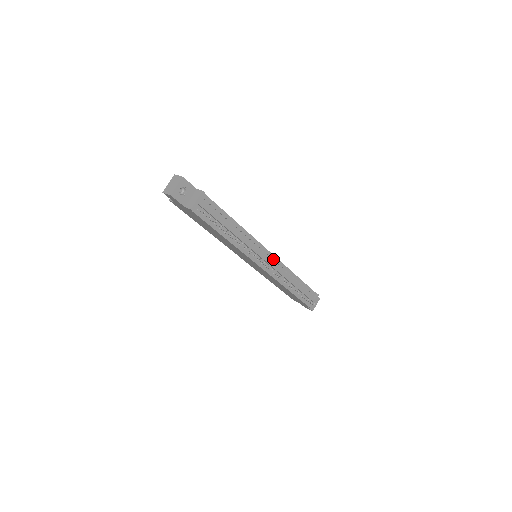
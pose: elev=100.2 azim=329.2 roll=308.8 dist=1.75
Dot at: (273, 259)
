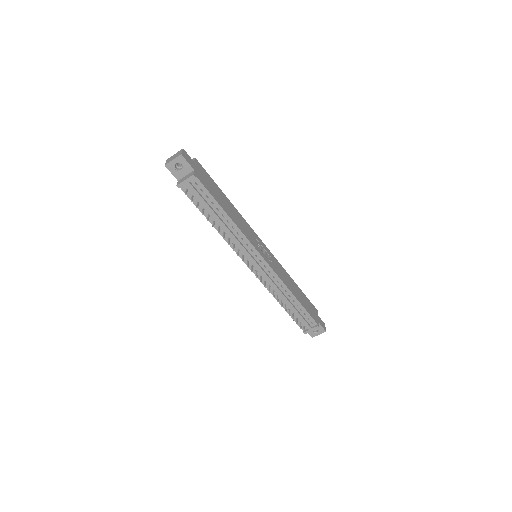
Dot at: (267, 268)
